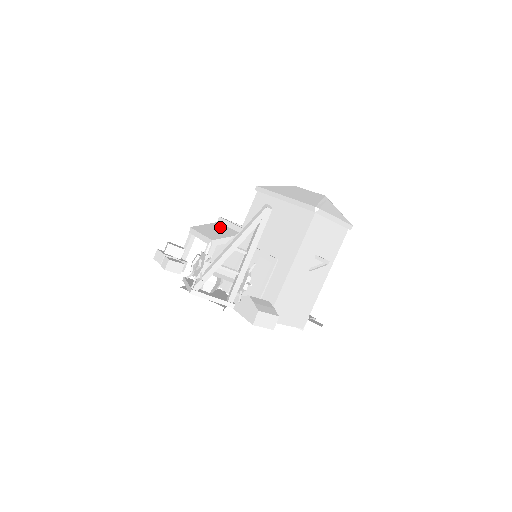
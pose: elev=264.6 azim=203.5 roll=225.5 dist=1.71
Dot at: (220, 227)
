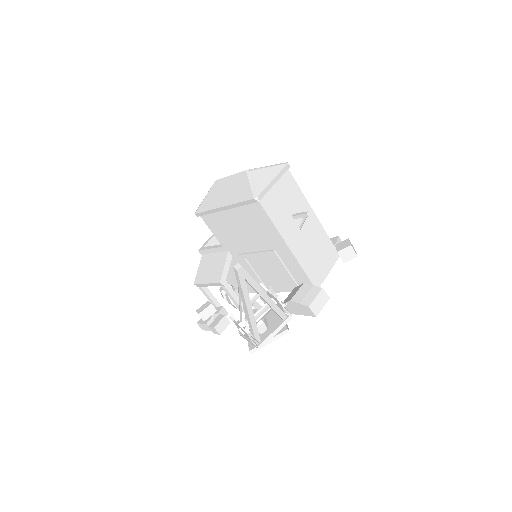
Dot at: (209, 260)
